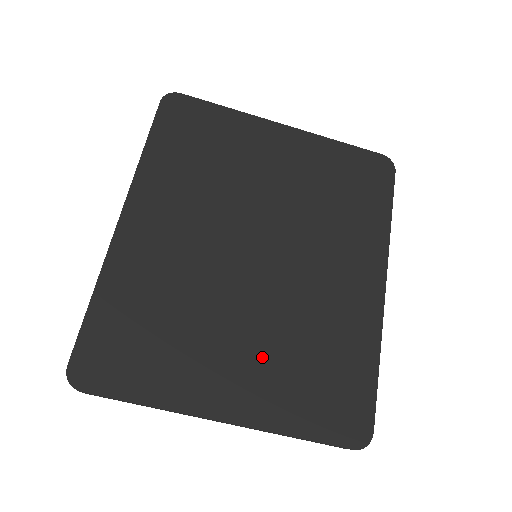
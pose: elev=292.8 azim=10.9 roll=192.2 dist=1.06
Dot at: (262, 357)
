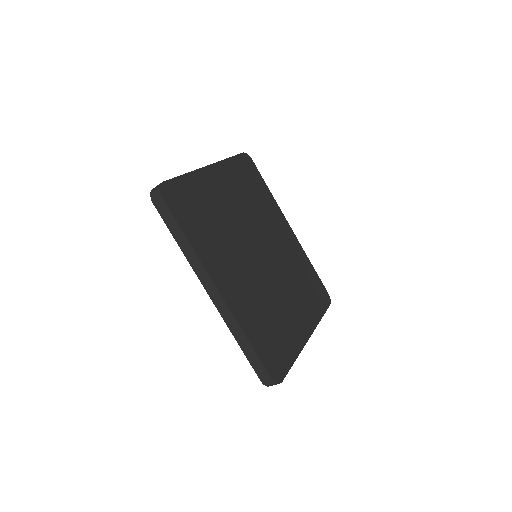
Dot at: (296, 300)
